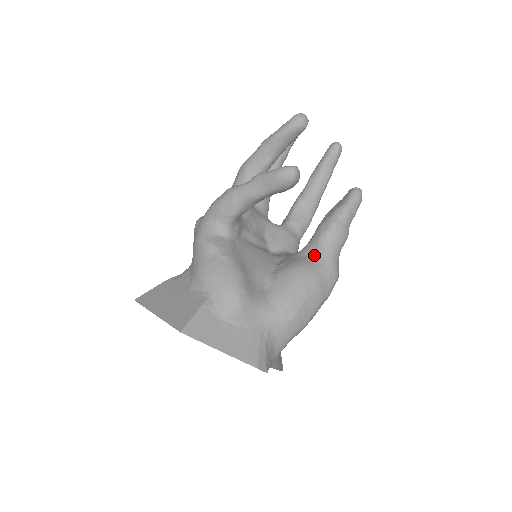
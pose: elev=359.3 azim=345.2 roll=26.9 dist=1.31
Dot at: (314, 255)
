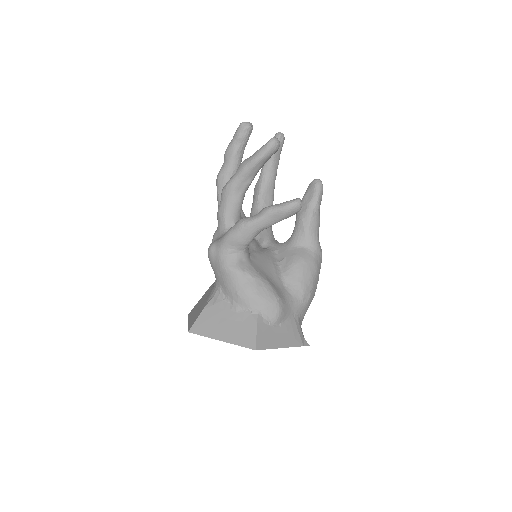
Dot at: (304, 245)
